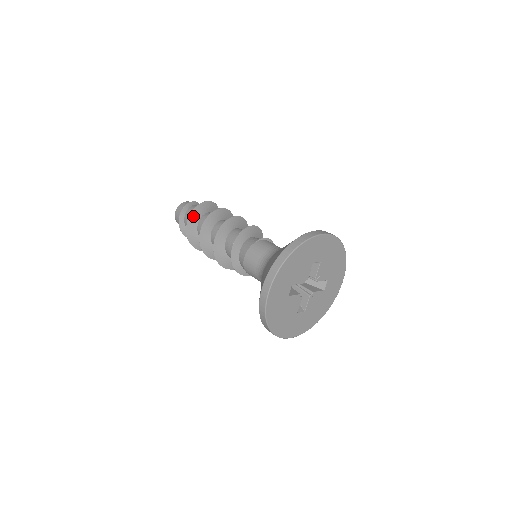
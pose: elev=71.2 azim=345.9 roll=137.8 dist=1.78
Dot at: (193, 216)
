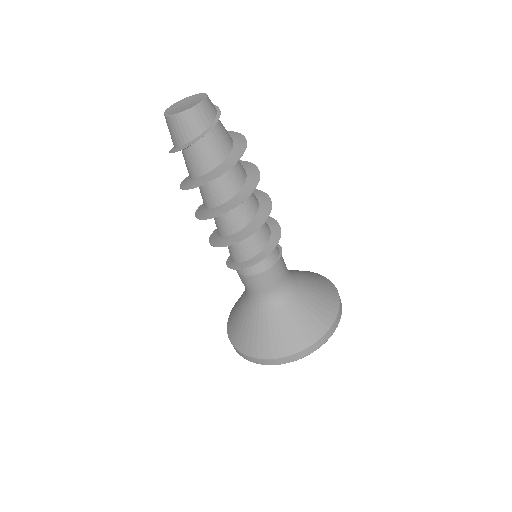
Dot at: (224, 172)
